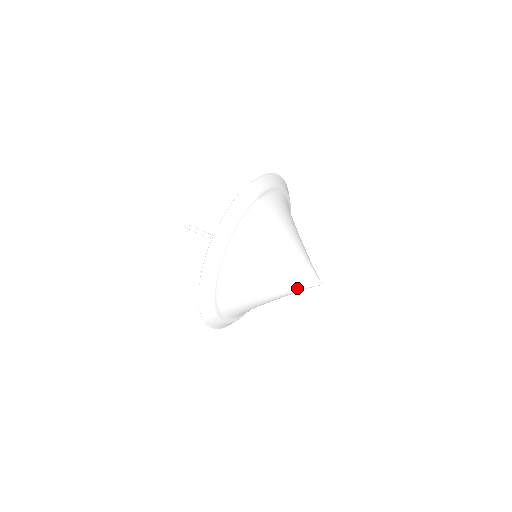
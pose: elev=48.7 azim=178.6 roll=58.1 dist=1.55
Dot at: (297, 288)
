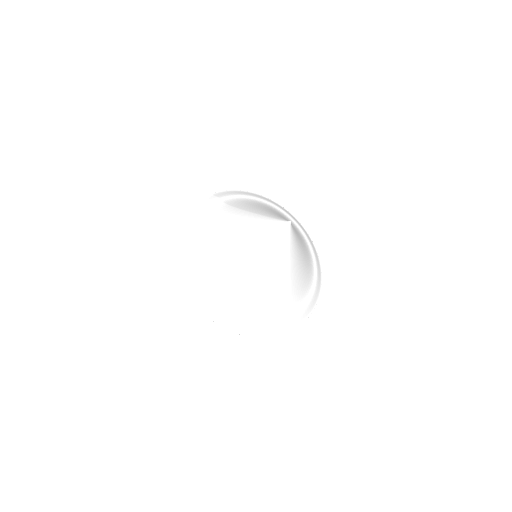
Dot at: (271, 239)
